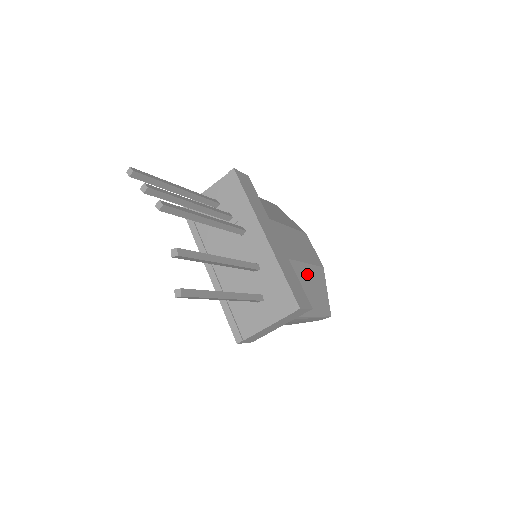
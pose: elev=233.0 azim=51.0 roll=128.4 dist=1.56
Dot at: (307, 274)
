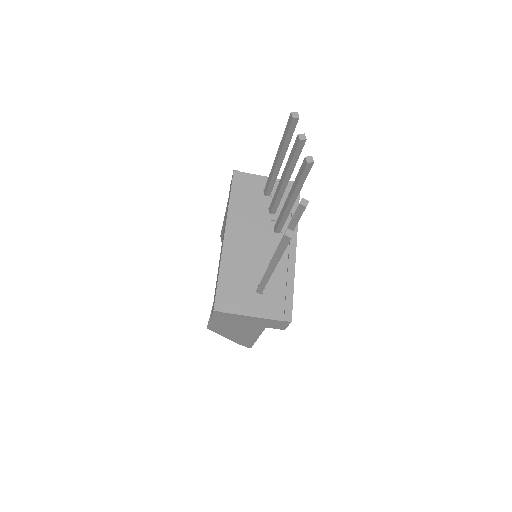
Dot at: occluded
